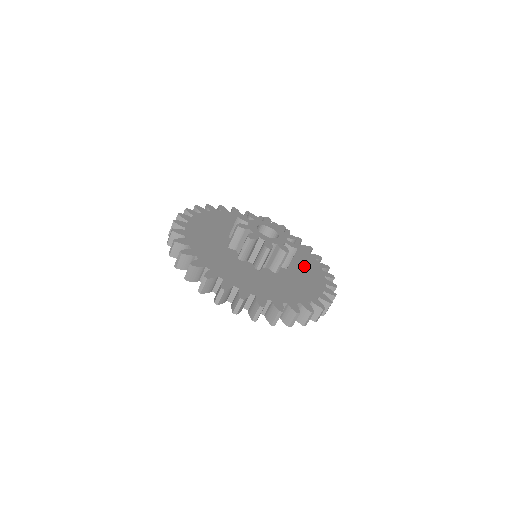
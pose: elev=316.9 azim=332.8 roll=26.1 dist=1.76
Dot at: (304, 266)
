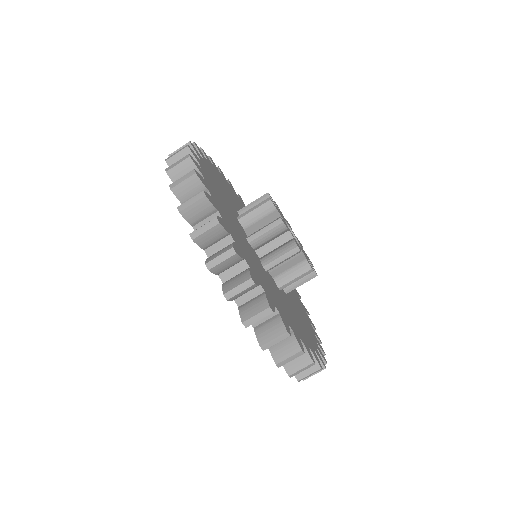
Dot at: (299, 319)
